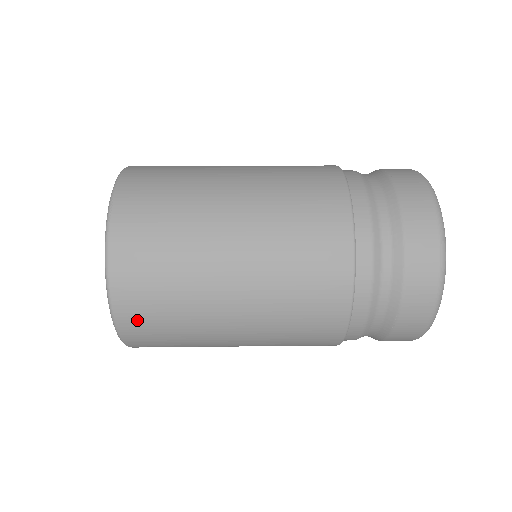
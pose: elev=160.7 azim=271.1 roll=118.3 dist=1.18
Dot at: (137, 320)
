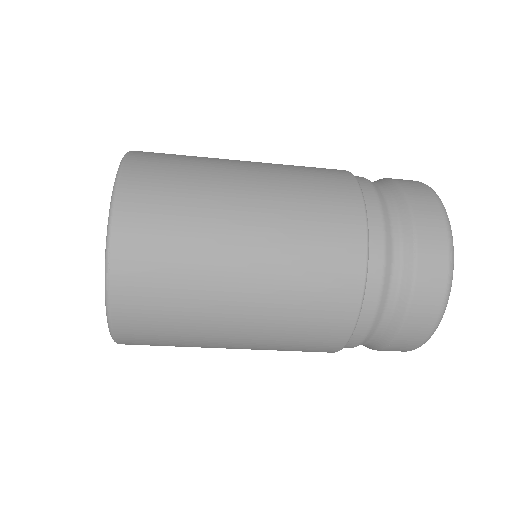
Dot at: (139, 208)
